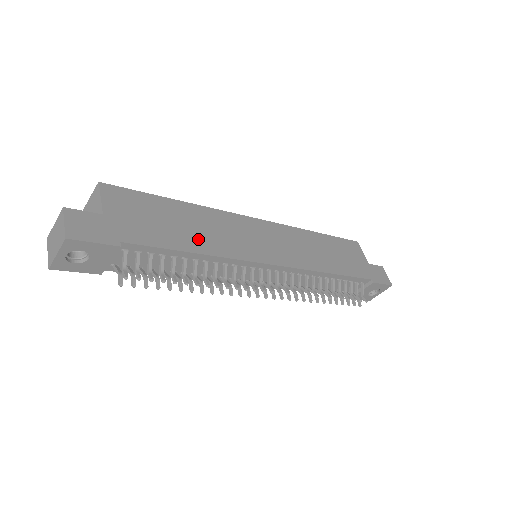
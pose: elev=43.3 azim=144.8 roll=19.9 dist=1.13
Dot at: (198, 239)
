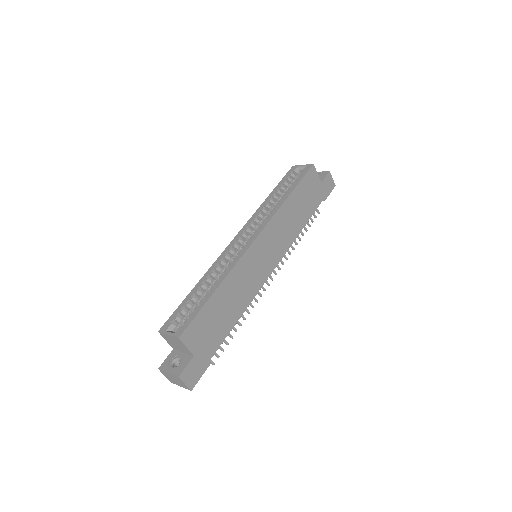
Dot at: (236, 307)
